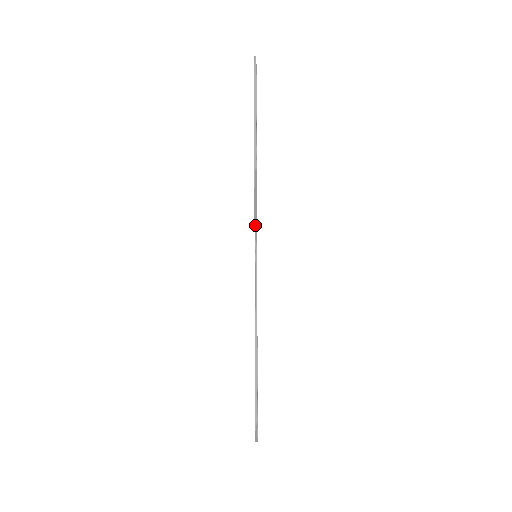
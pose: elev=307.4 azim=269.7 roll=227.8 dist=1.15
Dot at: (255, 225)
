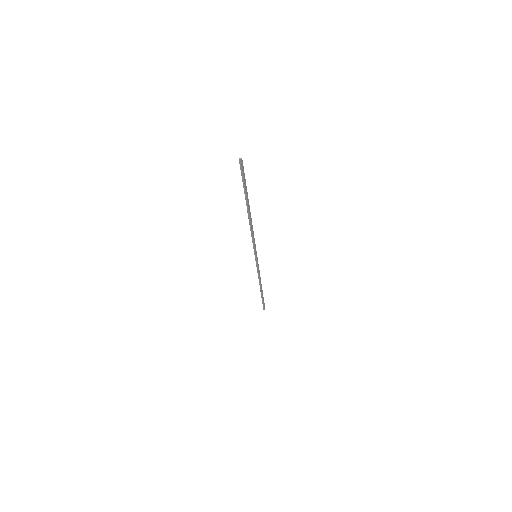
Dot at: (253, 245)
